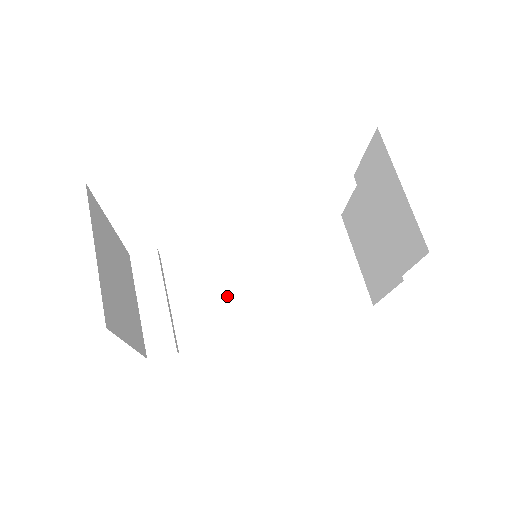
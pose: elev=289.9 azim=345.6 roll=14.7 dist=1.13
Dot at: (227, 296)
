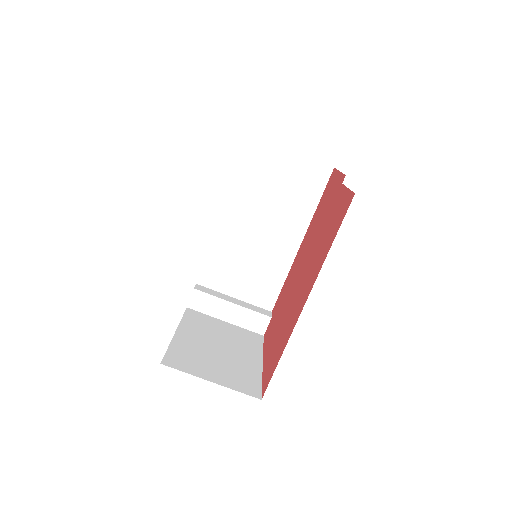
Dot at: (255, 261)
